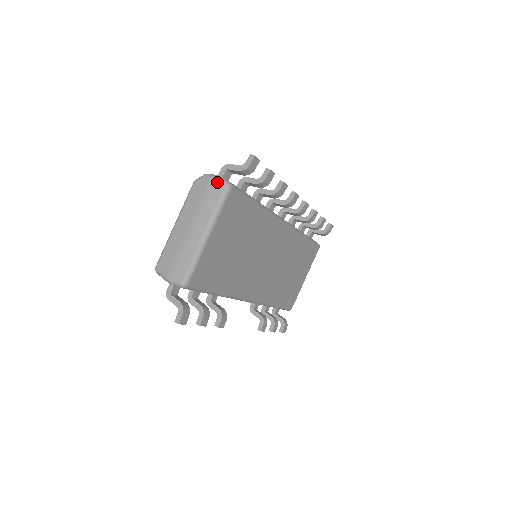
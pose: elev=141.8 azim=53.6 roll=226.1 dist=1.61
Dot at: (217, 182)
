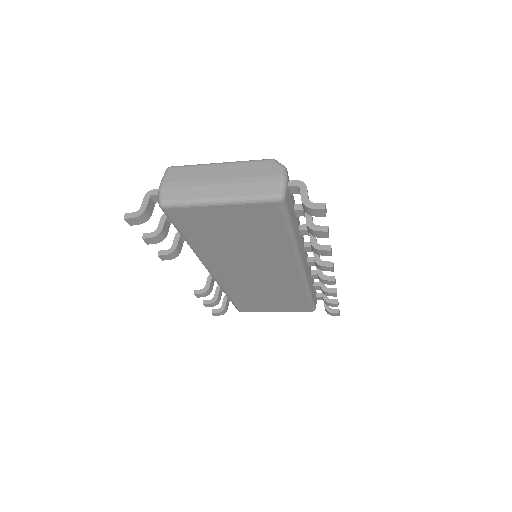
Dot at: (278, 184)
